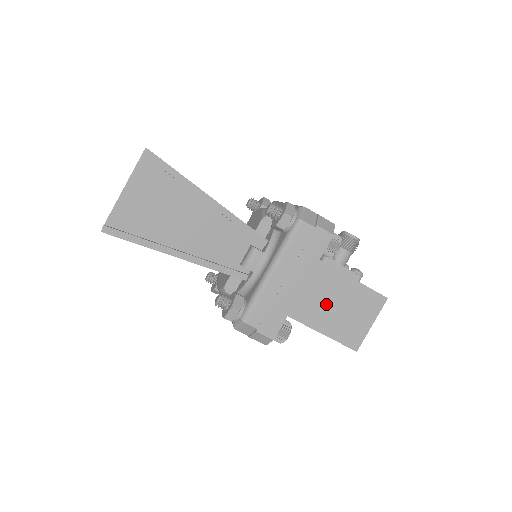
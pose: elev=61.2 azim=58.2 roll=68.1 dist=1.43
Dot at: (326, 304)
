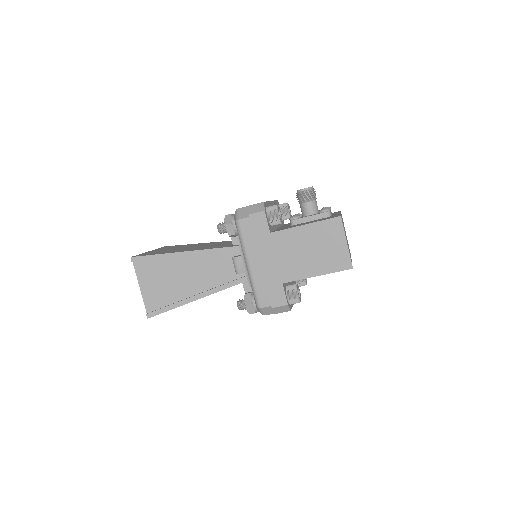
Dot at: (301, 256)
